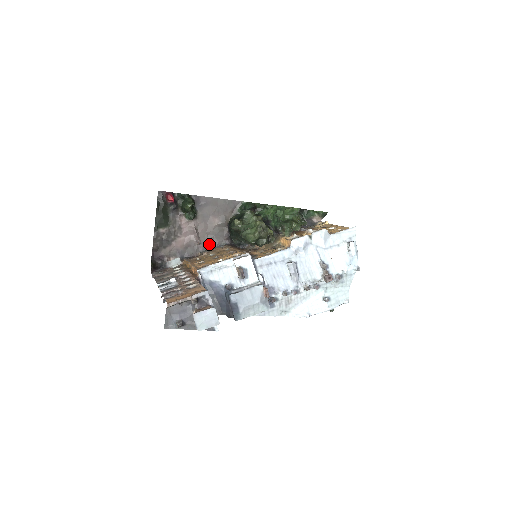
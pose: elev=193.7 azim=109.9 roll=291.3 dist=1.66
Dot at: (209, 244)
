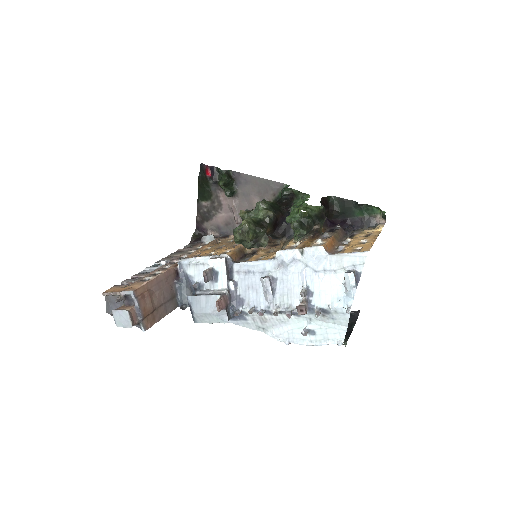
Dot at: occluded
